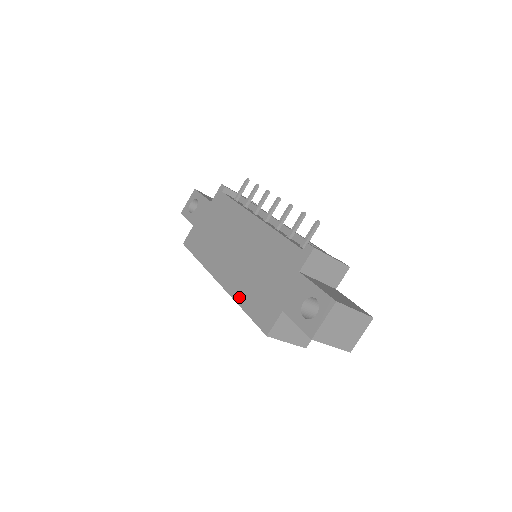
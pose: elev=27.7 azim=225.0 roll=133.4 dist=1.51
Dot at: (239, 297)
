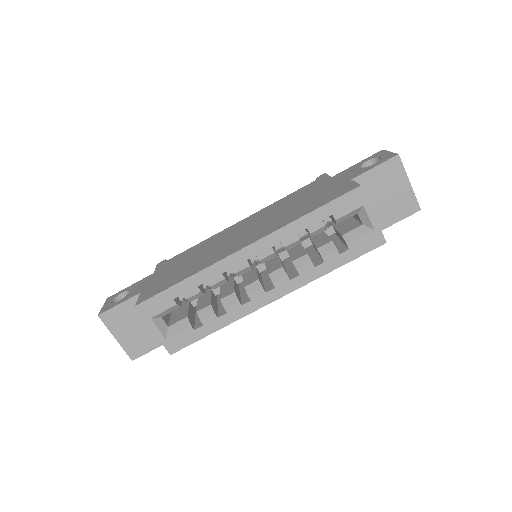
Dot at: (292, 219)
